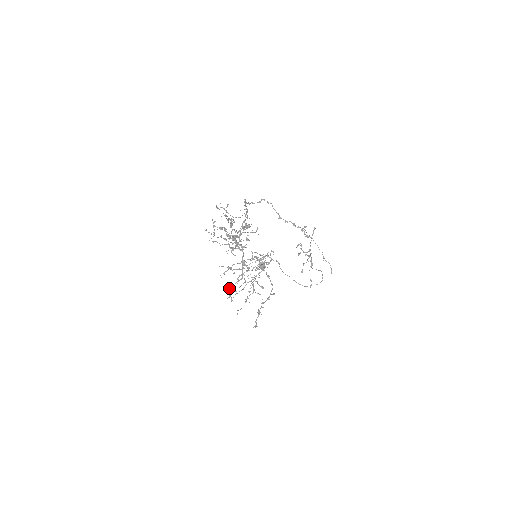
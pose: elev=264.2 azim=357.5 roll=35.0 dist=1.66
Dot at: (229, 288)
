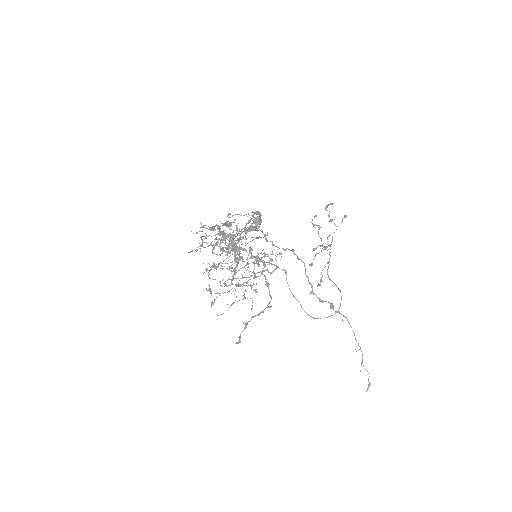
Dot at: (210, 278)
